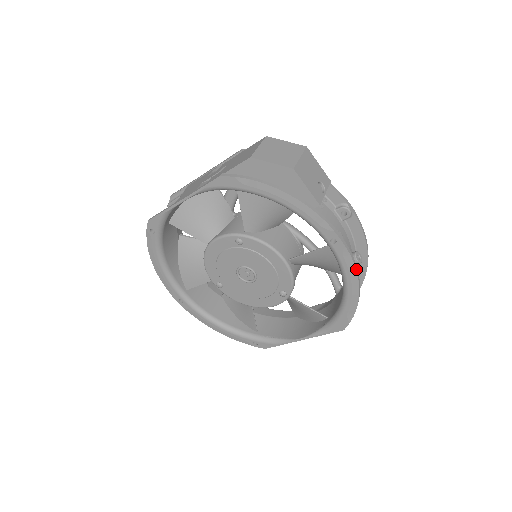
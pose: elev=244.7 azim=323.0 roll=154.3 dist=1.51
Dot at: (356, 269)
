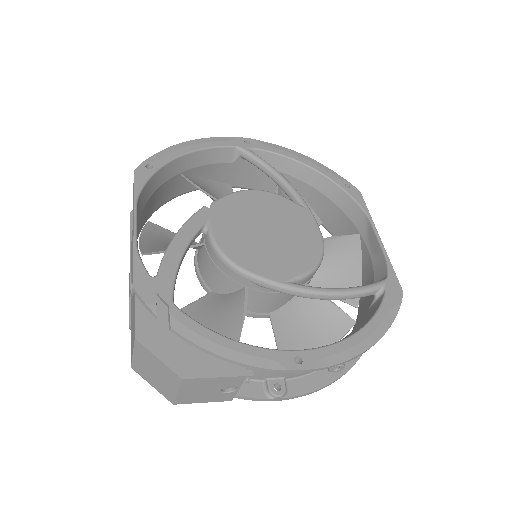
Dot at: (320, 389)
